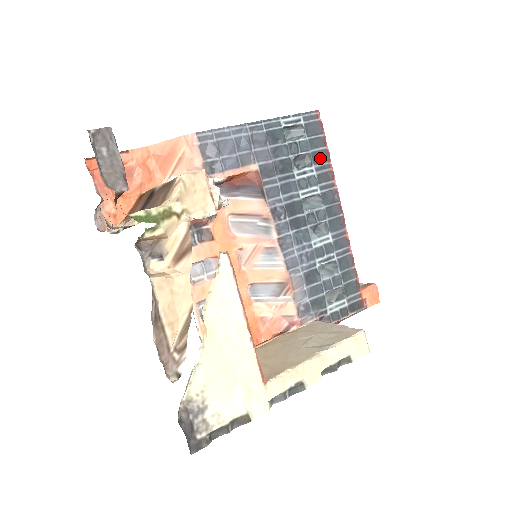
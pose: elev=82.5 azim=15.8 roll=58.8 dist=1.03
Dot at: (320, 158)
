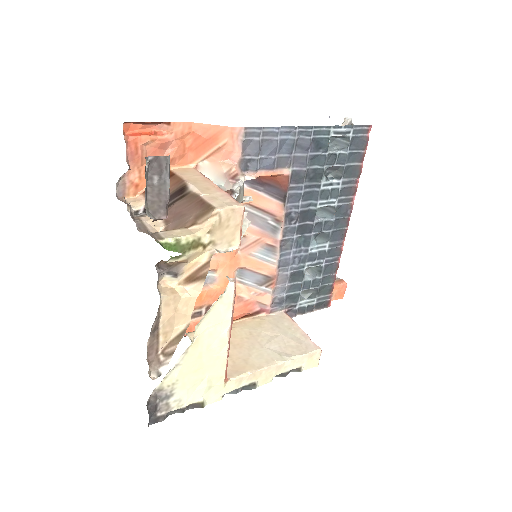
Dot at: (351, 172)
